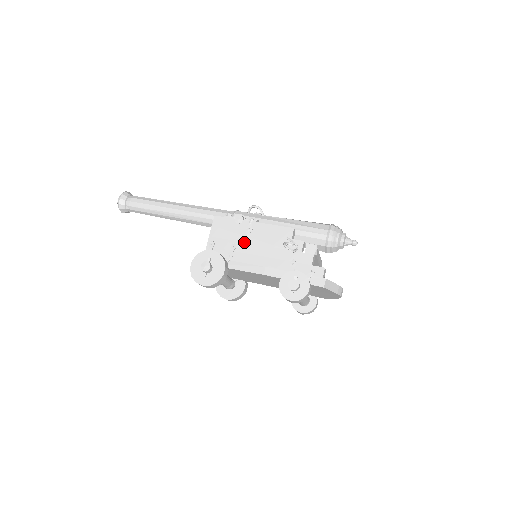
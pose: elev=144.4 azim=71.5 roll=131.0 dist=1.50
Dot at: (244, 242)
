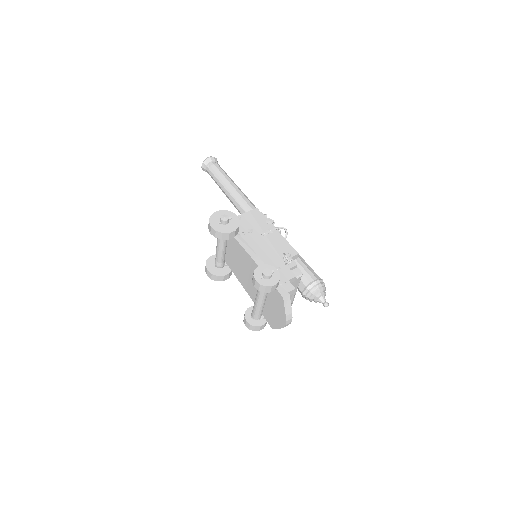
Dot at: (260, 234)
